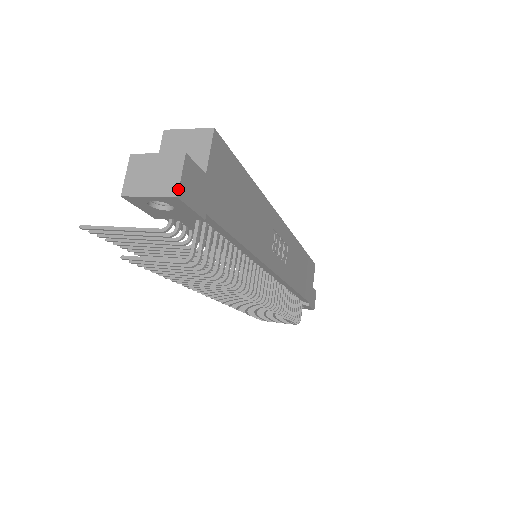
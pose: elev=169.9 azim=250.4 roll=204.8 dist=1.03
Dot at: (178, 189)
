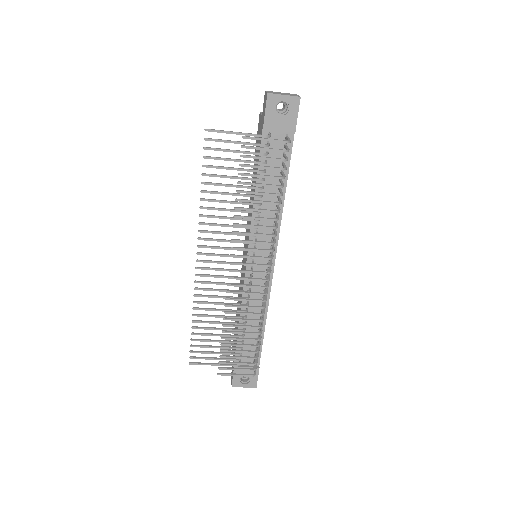
Dot at: occluded
